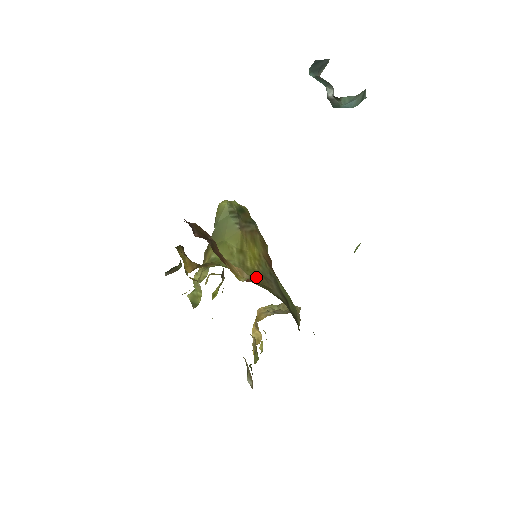
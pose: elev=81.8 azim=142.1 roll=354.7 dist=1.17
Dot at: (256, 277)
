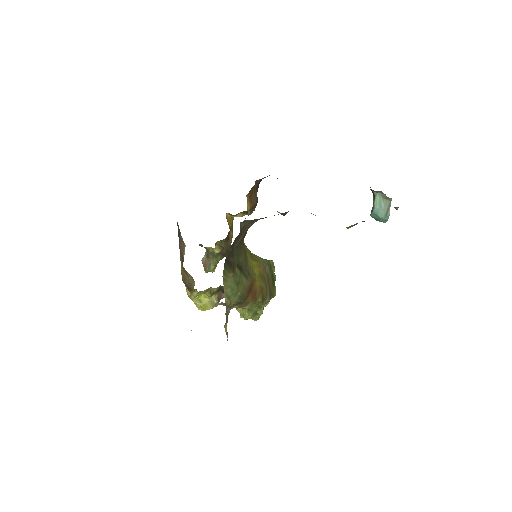
Dot at: occluded
